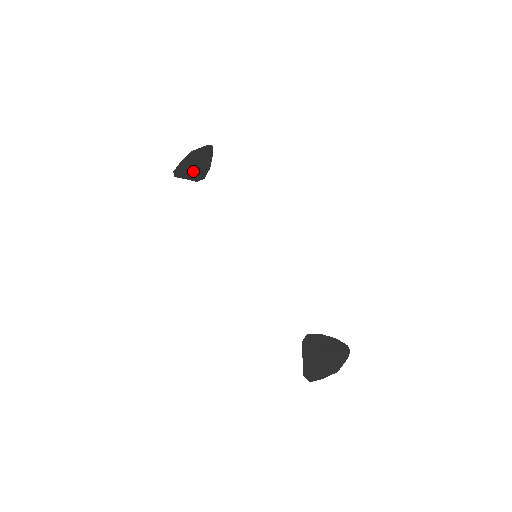
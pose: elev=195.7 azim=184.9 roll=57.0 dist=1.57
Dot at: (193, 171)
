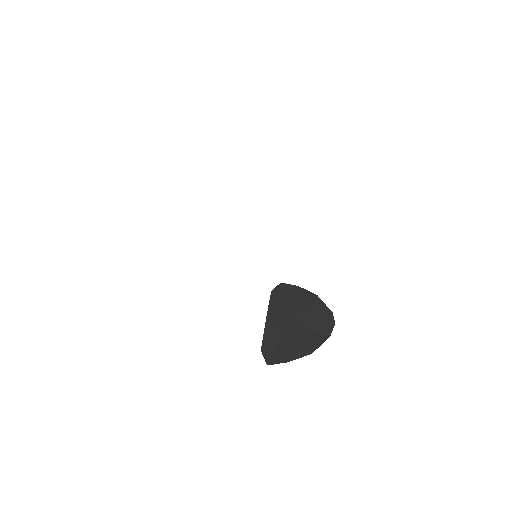
Dot at: occluded
